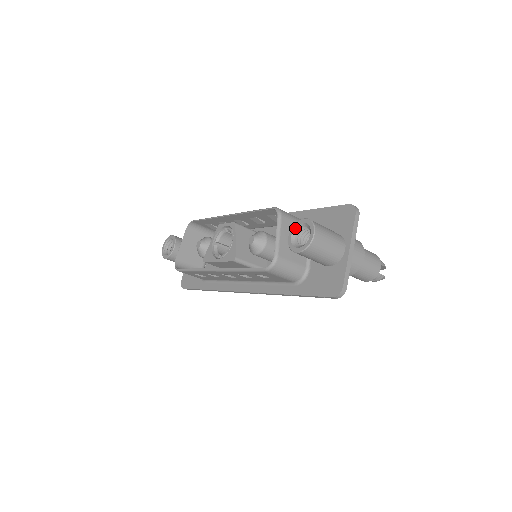
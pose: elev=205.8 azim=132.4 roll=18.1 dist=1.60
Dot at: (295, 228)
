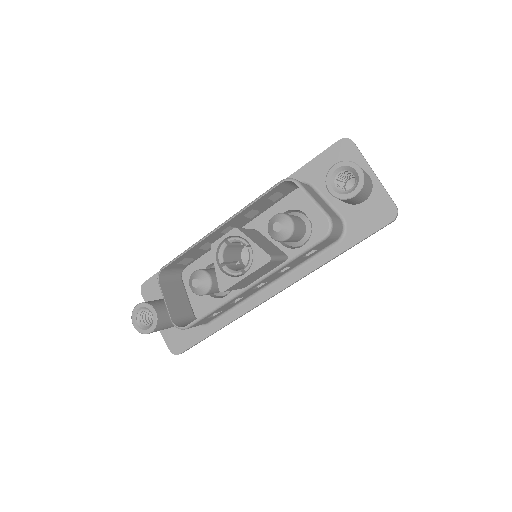
Dot at: (331, 179)
